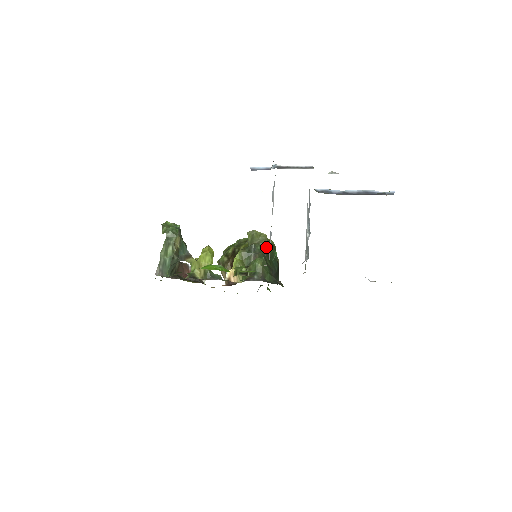
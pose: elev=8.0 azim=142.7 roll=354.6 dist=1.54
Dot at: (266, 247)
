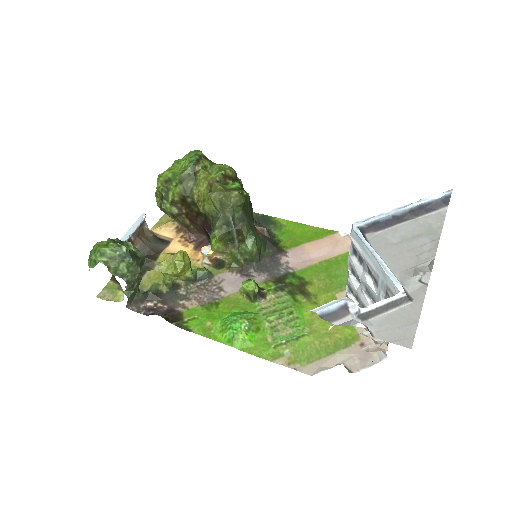
Dot at: (242, 206)
